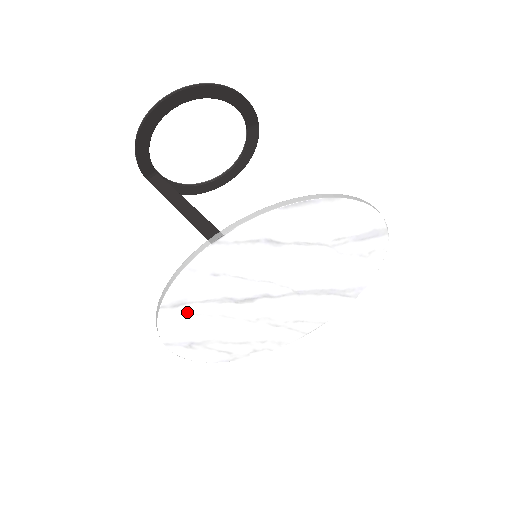
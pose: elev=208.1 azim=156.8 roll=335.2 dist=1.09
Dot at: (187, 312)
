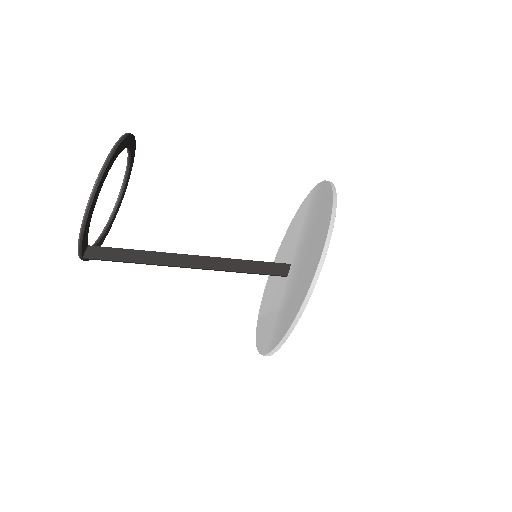
Dot at: occluded
